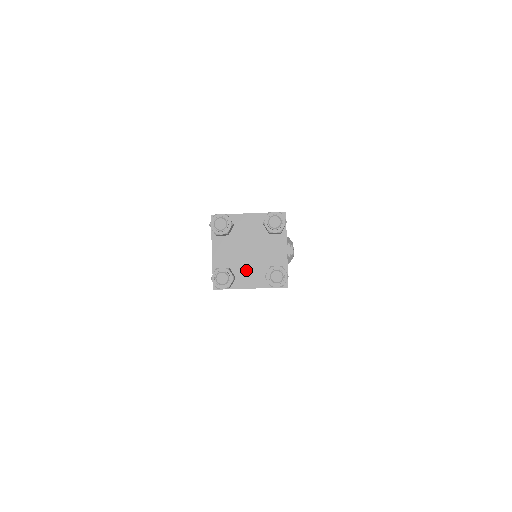
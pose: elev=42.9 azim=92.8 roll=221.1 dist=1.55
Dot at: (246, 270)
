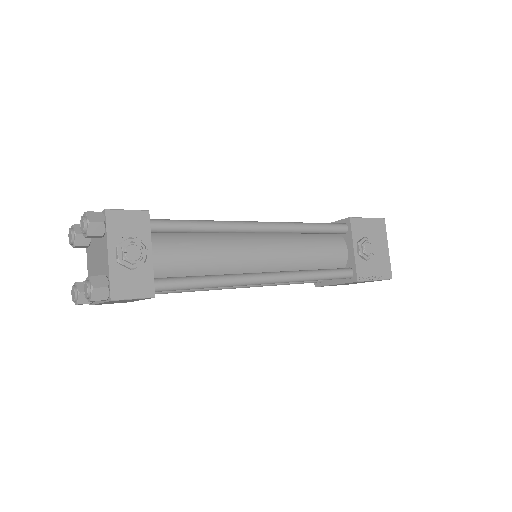
Dot at: occluded
